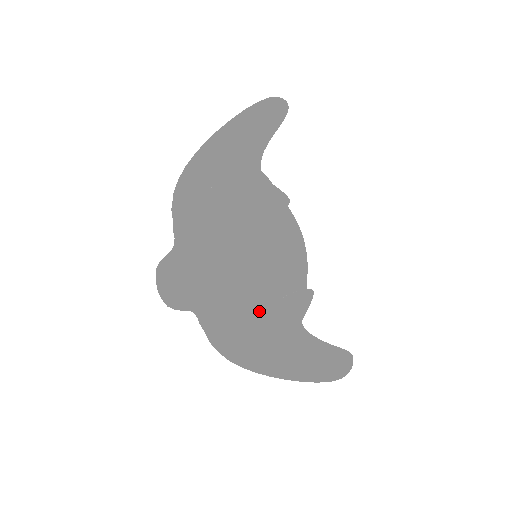
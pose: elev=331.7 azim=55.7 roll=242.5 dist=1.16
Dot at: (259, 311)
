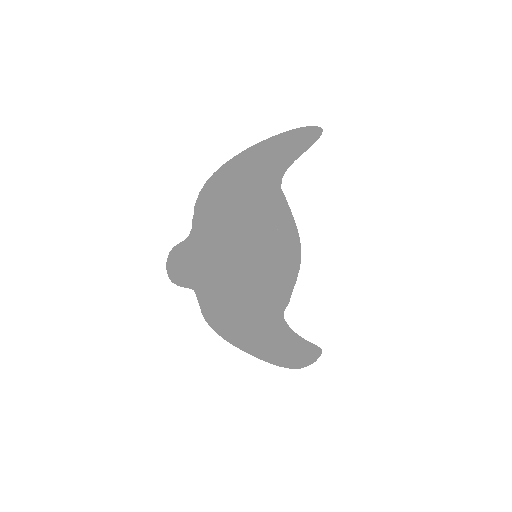
Dot at: (245, 301)
